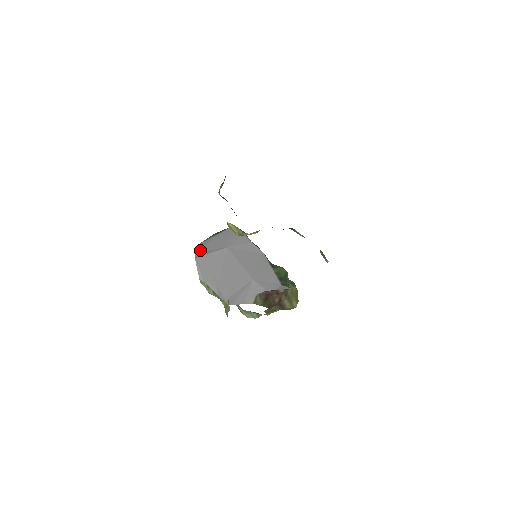
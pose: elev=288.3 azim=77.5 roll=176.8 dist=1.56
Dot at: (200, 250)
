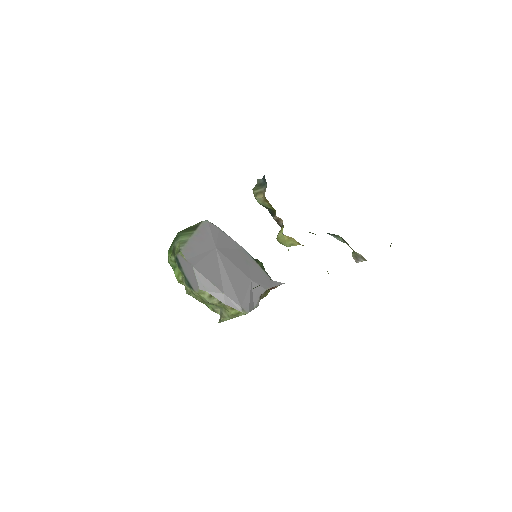
Dot at: (190, 255)
